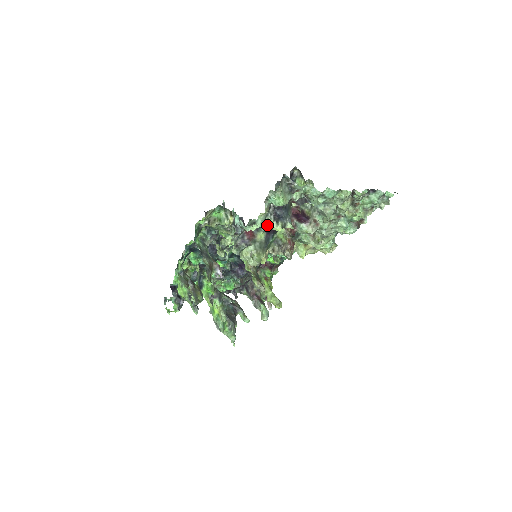
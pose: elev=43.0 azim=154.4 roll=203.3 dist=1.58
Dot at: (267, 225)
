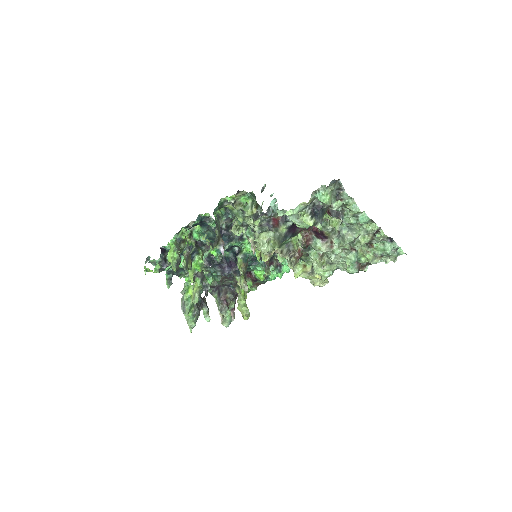
Dot at: (301, 216)
